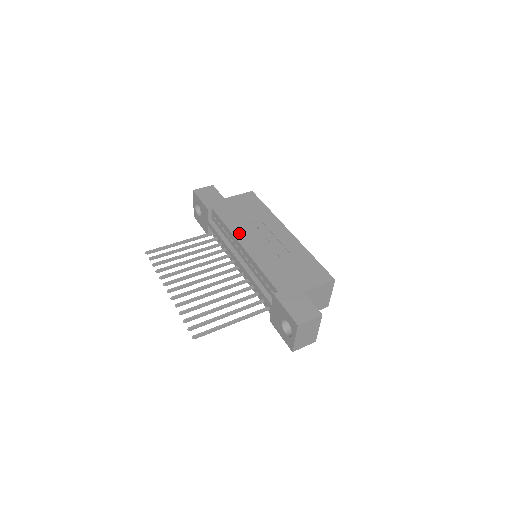
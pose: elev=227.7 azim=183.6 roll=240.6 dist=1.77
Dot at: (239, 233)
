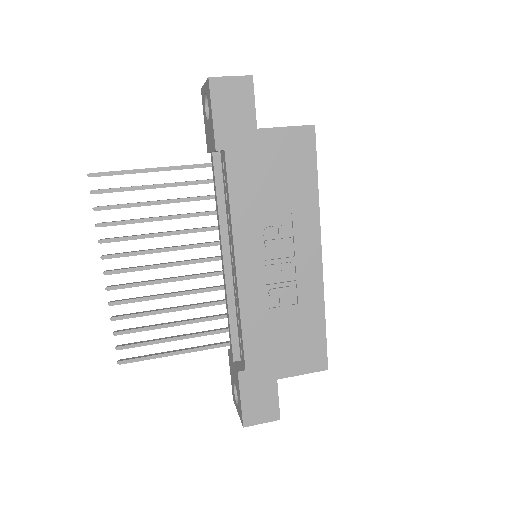
Dot at: (243, 235)
